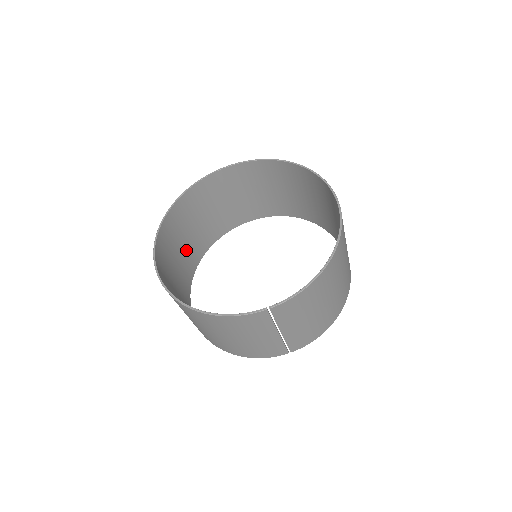
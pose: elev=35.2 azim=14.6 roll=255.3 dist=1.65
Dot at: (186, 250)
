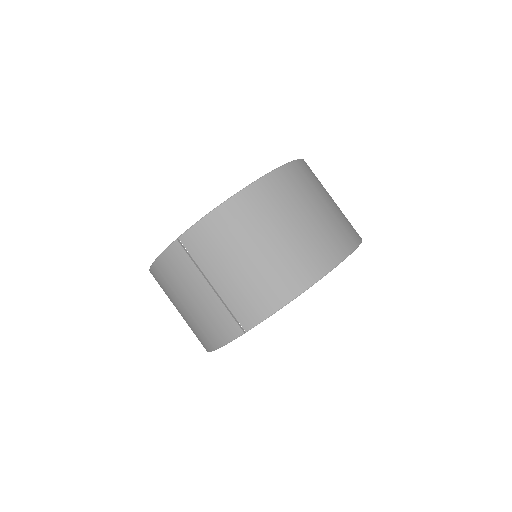
Dot at: occluded
